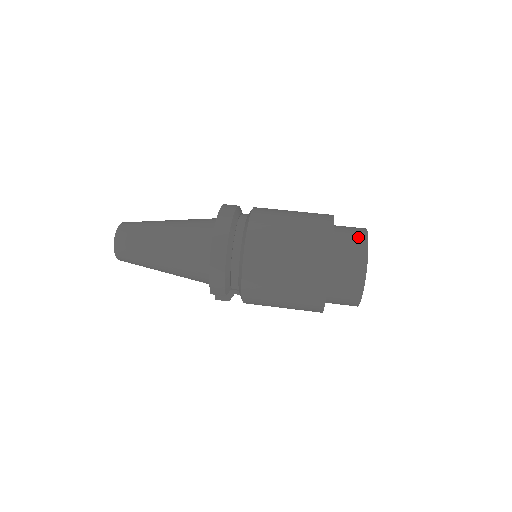
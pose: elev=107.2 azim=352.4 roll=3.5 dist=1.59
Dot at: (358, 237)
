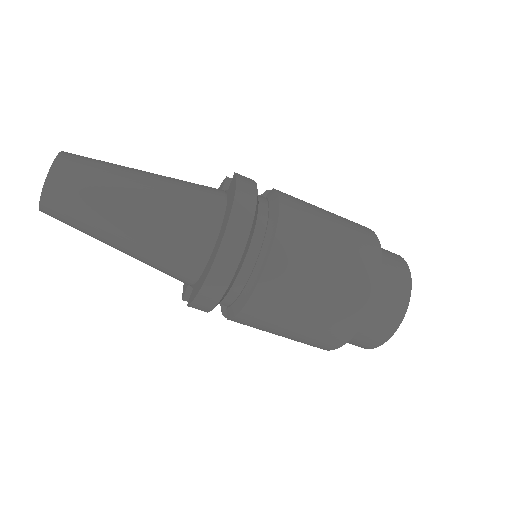
Dot at: (401, 279)
